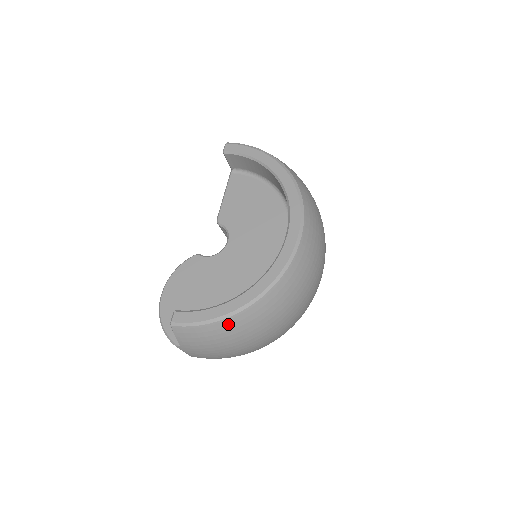
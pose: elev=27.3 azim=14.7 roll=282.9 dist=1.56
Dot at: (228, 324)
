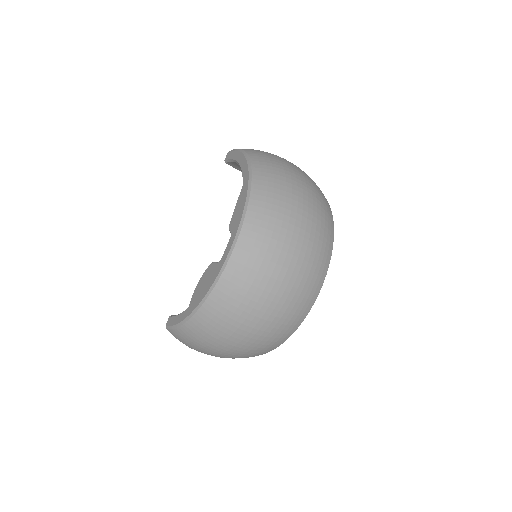
Dot at: (192, 326)
